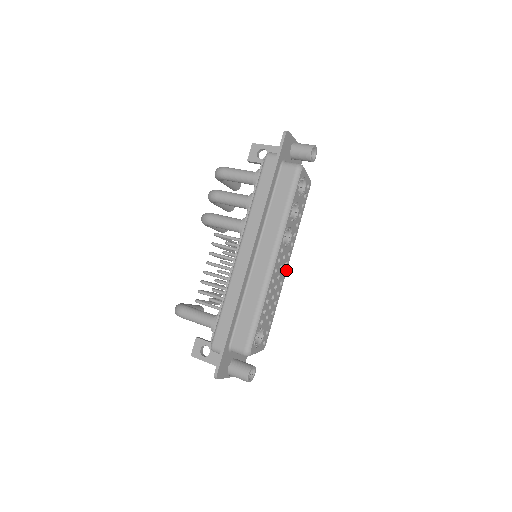
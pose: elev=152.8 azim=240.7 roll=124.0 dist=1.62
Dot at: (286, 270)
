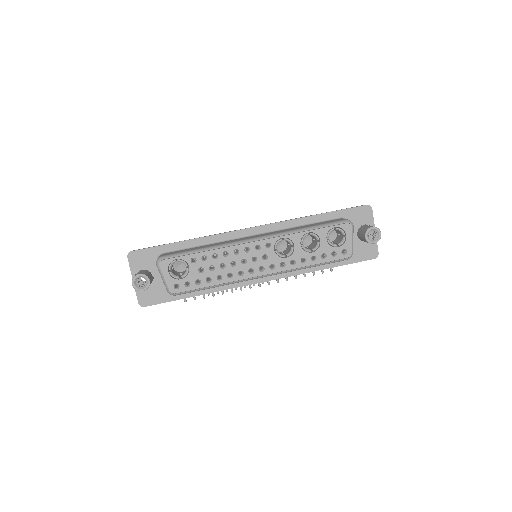
Dot at: (257, 275)
